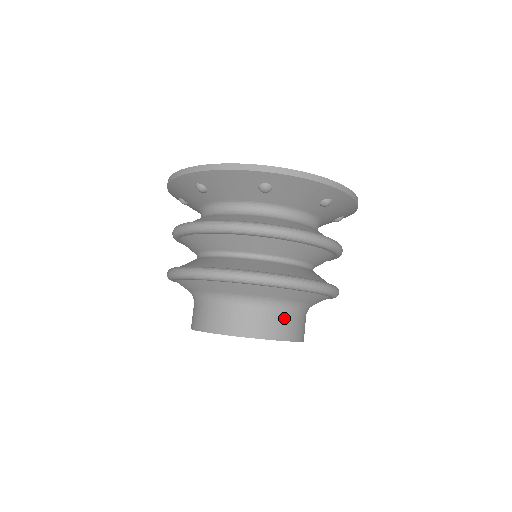
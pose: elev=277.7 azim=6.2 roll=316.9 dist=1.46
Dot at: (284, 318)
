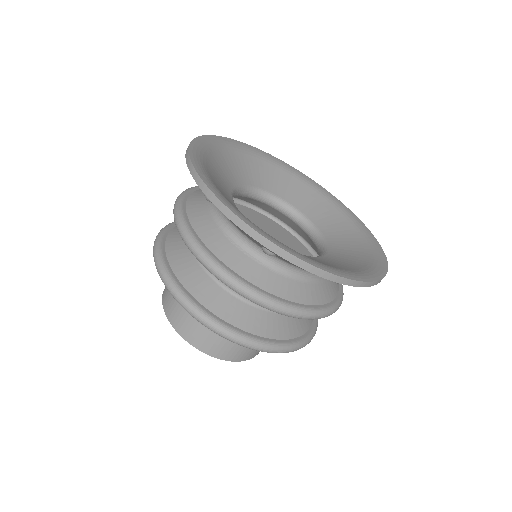
Dot at: occluded
